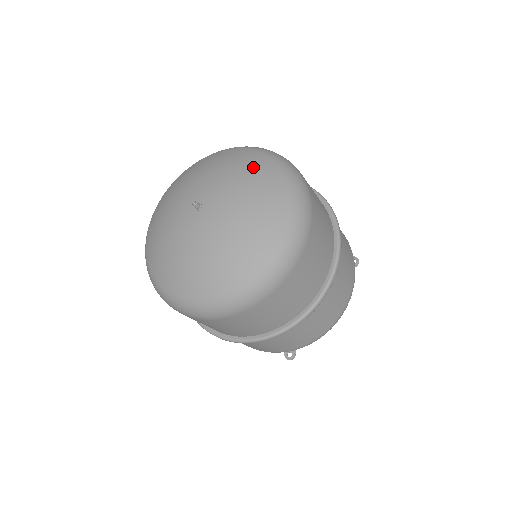
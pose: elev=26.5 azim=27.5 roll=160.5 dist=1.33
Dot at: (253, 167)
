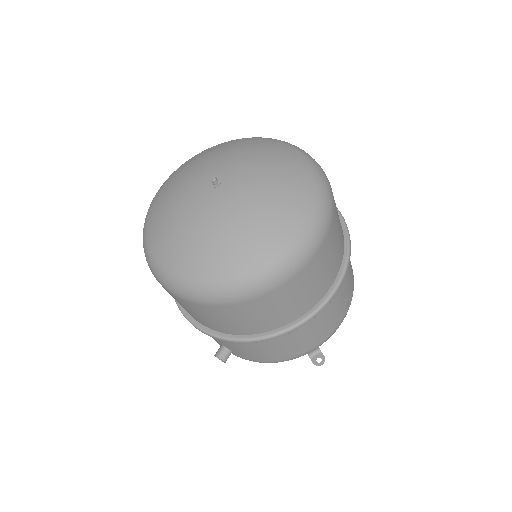
Dot at: (242, 144)
